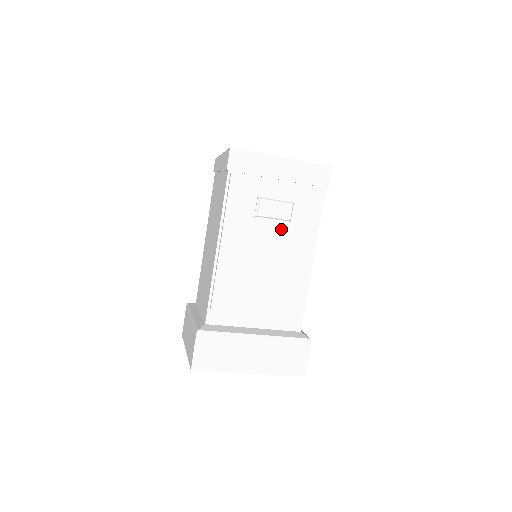
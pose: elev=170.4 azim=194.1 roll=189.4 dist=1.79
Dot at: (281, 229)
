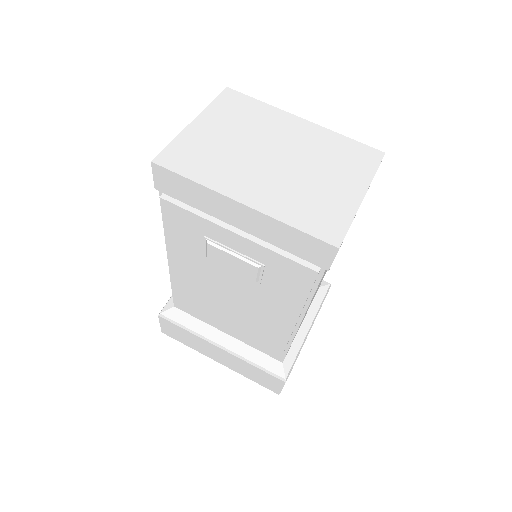
Dot at: (246, 281)
